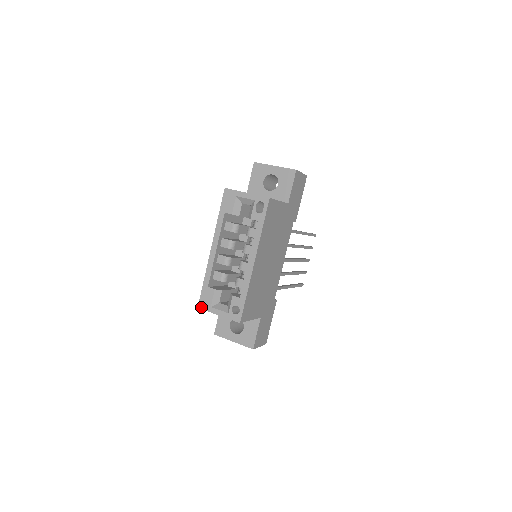
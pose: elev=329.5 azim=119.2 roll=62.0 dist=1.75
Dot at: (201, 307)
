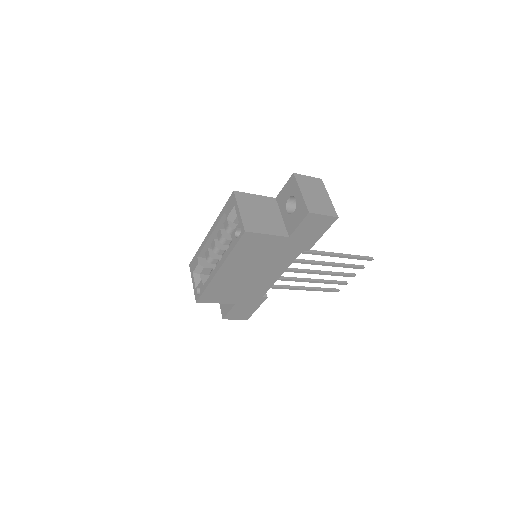
Dot at: (190, 266)
